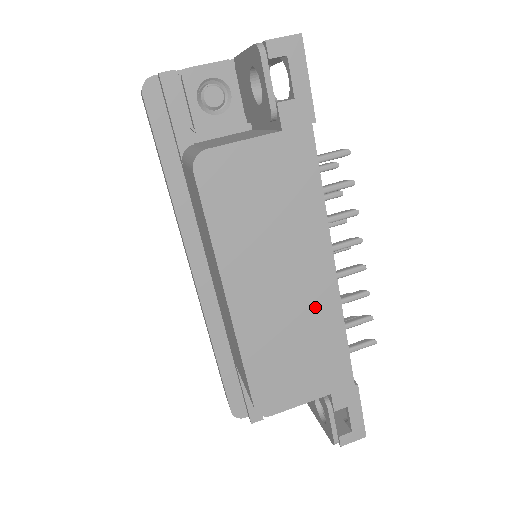
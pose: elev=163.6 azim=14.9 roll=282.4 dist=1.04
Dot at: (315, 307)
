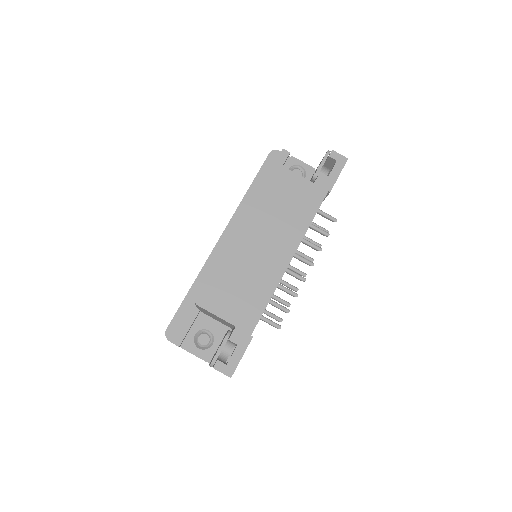
Dot at: (267, 270)
